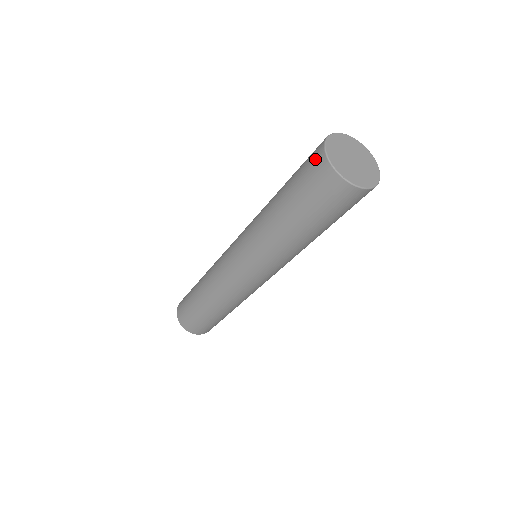
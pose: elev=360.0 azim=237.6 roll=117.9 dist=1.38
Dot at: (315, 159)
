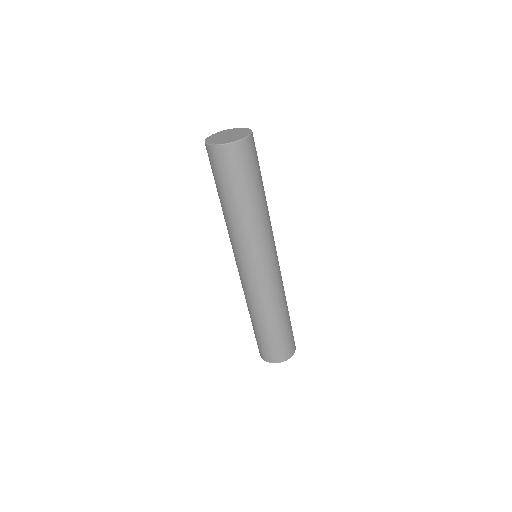
Dot at: occluded
